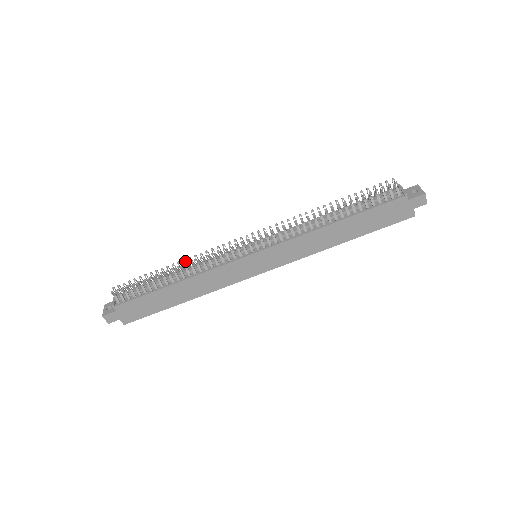
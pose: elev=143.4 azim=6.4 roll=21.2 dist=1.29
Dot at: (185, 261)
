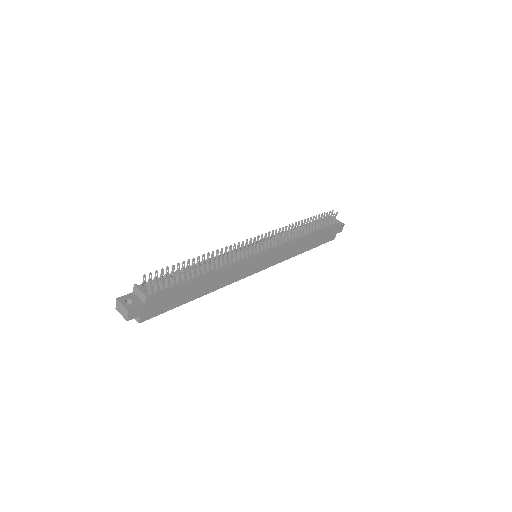
Dot at: occluded
